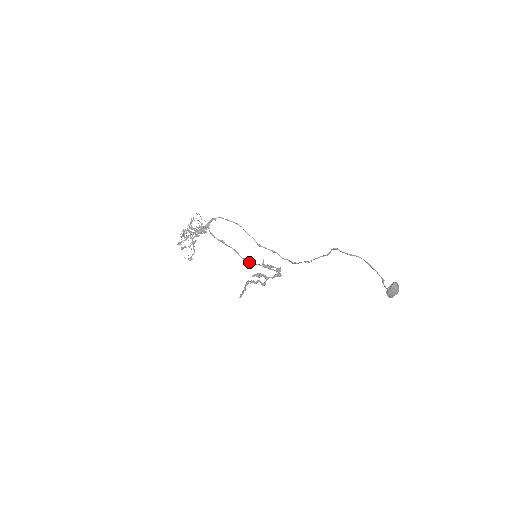
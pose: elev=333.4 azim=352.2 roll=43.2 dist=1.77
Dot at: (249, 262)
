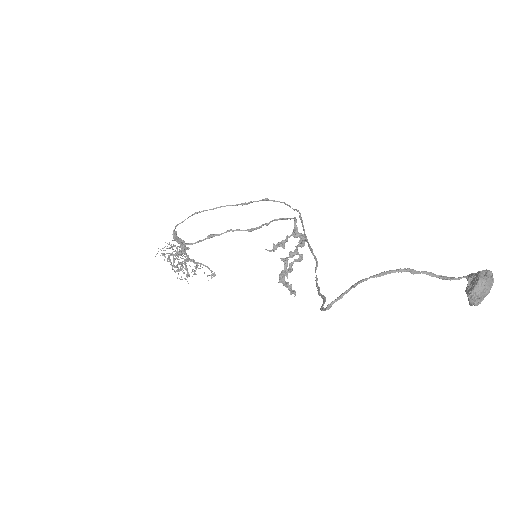
Dot at: (259, 228)
